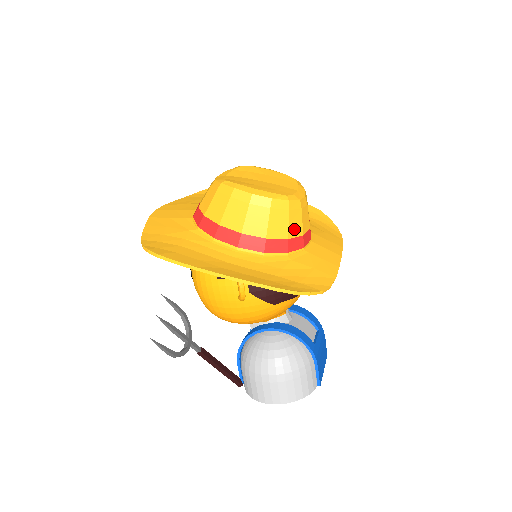
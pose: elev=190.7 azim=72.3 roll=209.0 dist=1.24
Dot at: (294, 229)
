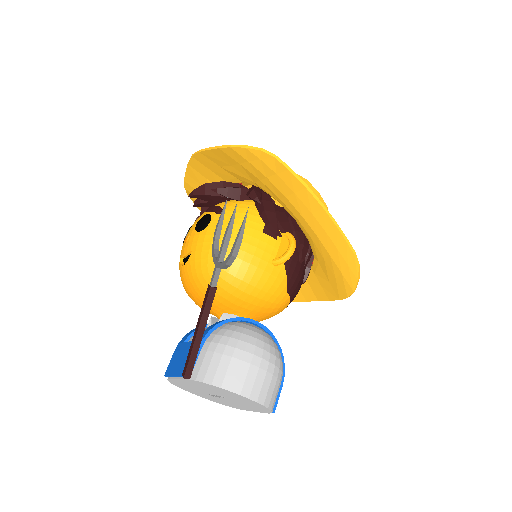
Dot at: occluded
